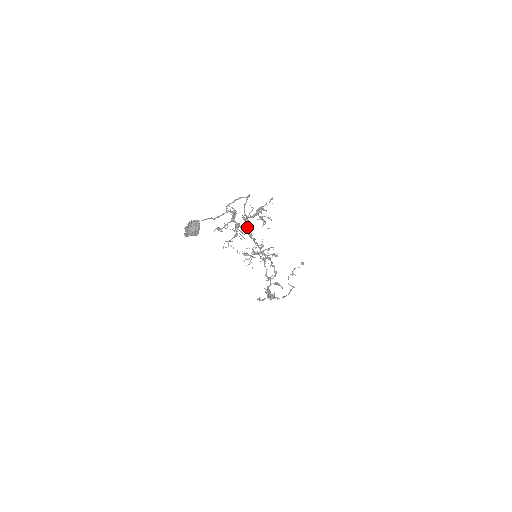
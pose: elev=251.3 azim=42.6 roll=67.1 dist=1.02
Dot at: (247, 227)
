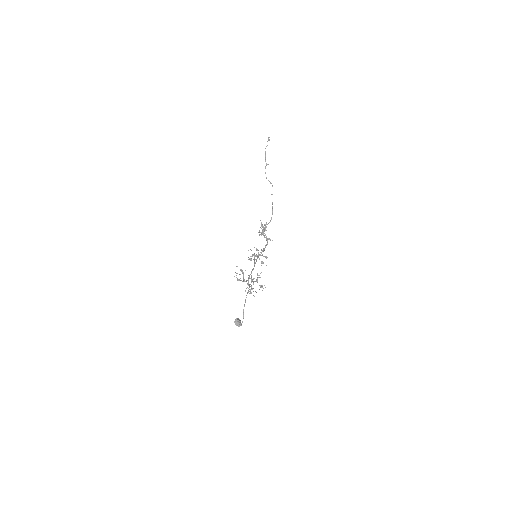
Dot at: (253, 283)
